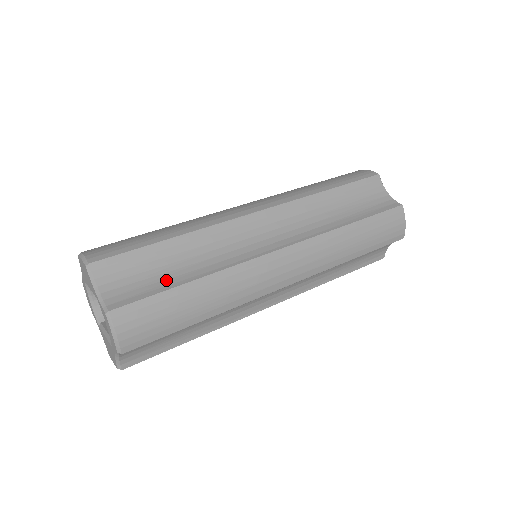
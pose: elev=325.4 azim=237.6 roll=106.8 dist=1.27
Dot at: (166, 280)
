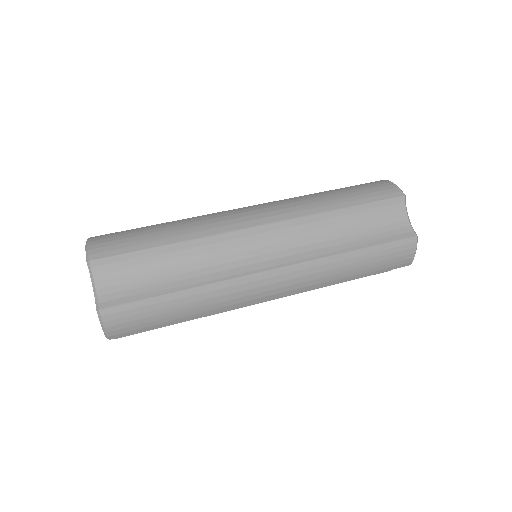
Dot at: (156, 285)
